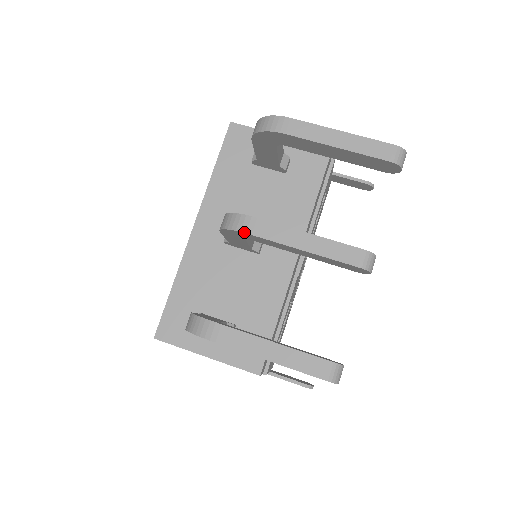
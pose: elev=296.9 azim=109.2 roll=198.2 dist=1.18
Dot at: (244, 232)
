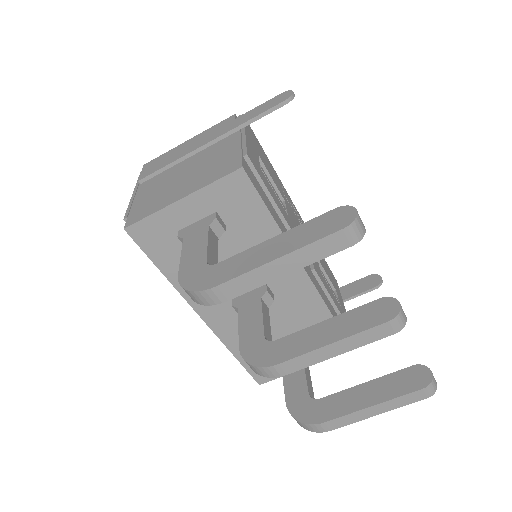
Dot at: occluded
